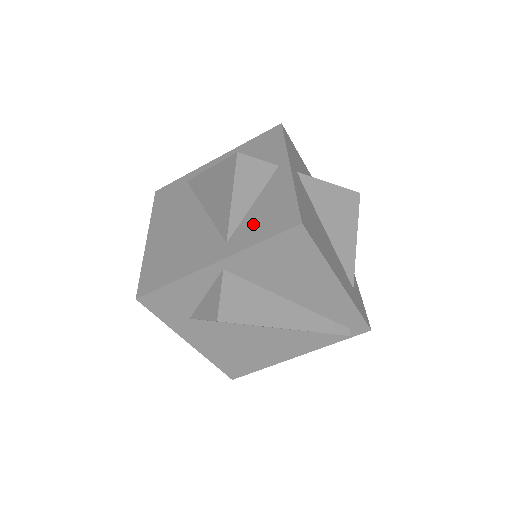
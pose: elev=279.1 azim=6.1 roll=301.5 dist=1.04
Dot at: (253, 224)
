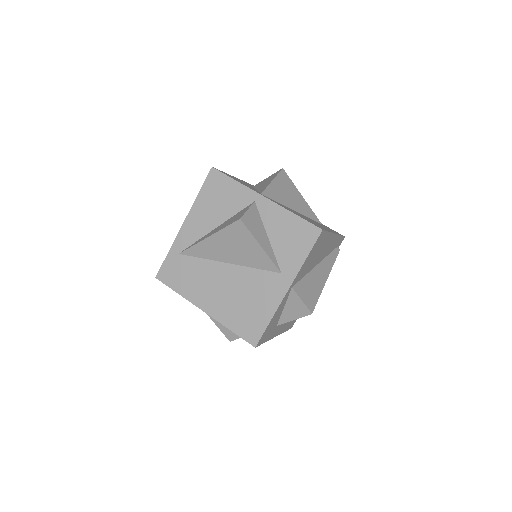
Dot at: (287, 250)
